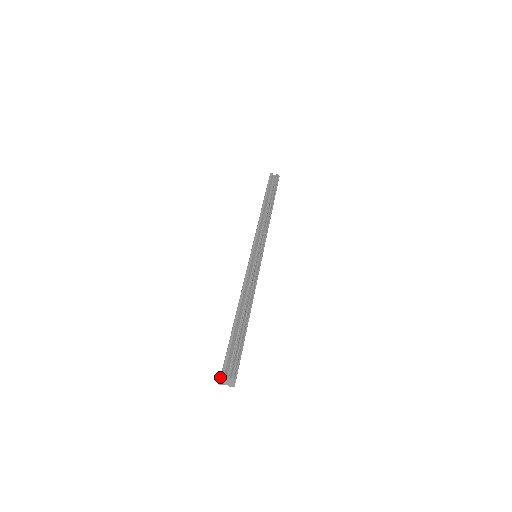
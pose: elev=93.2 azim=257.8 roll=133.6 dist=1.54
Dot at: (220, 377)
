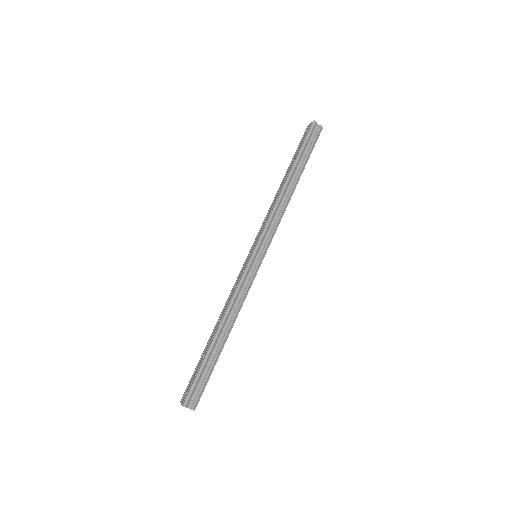
Dot at: (182, 404)
